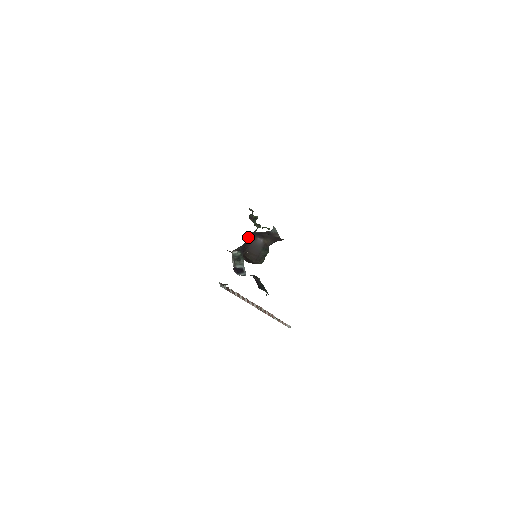
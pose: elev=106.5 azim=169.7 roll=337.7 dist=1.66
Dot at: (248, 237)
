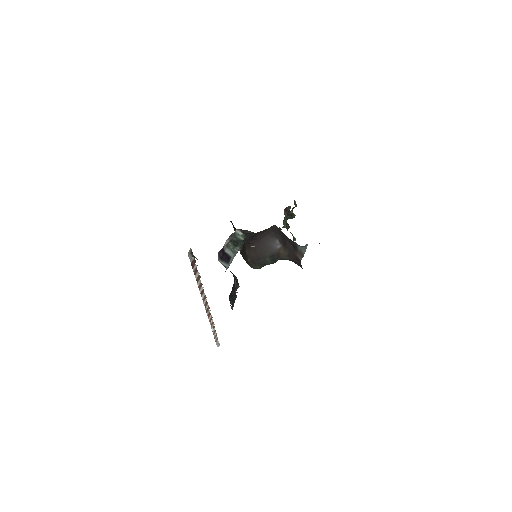
Dot at: (268, 229)
